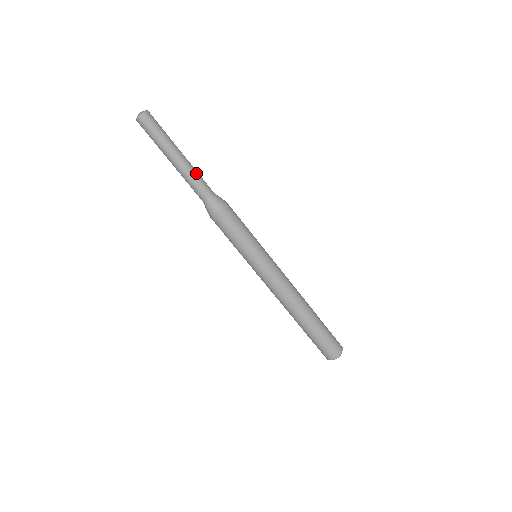
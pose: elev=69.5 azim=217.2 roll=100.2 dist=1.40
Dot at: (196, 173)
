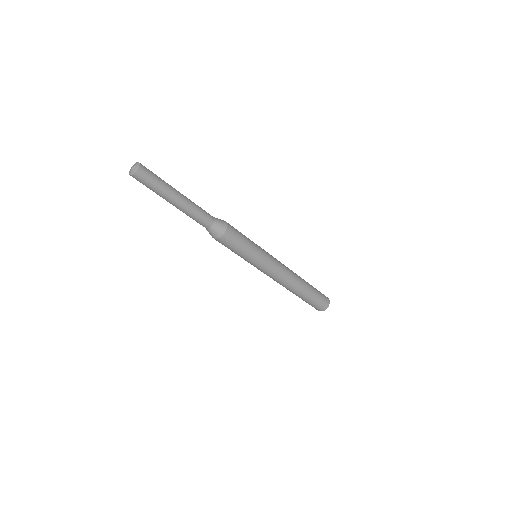
Dot at: (192, 214)
